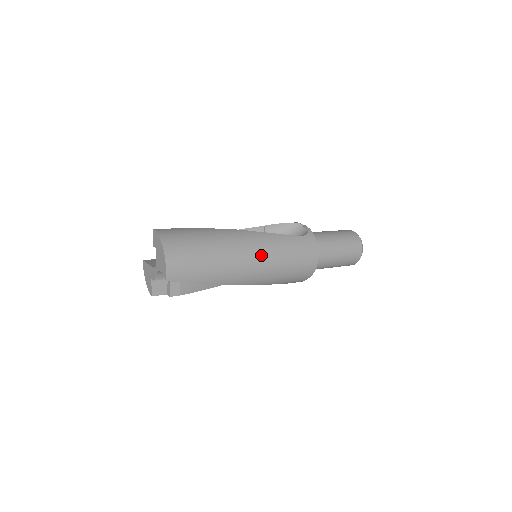
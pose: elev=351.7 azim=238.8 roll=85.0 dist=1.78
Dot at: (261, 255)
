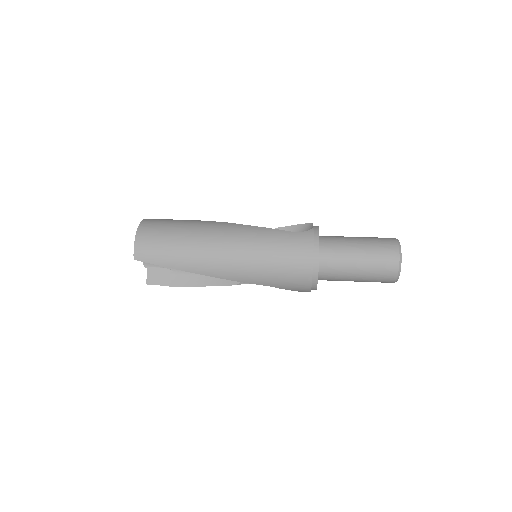
Dot at: (239, 246)
